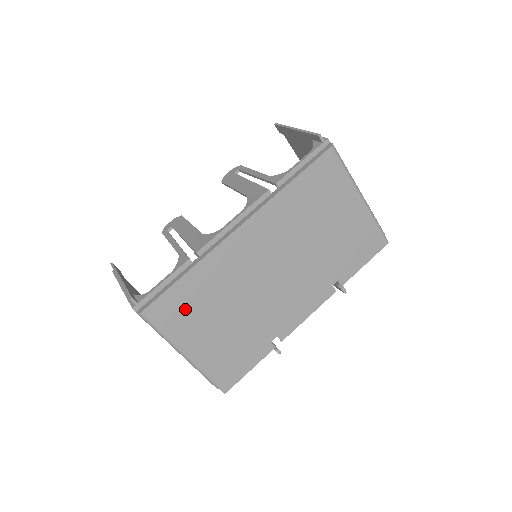
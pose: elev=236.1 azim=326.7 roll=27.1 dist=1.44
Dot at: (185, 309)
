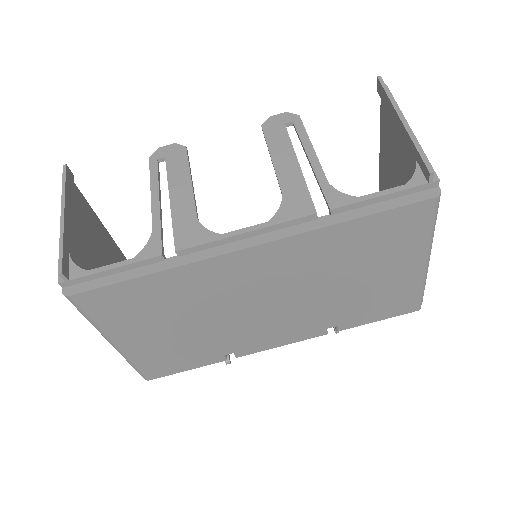
Dot at: (131, 307)
